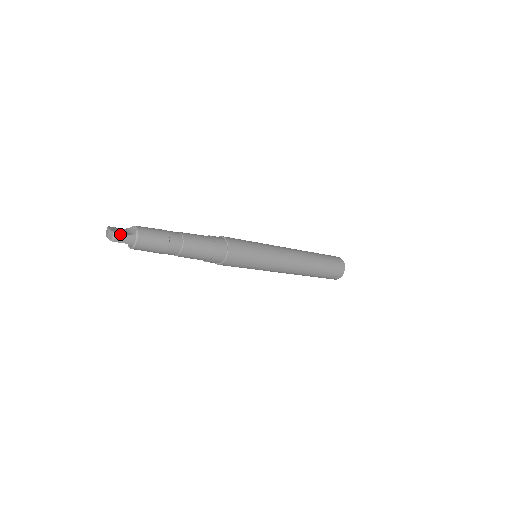
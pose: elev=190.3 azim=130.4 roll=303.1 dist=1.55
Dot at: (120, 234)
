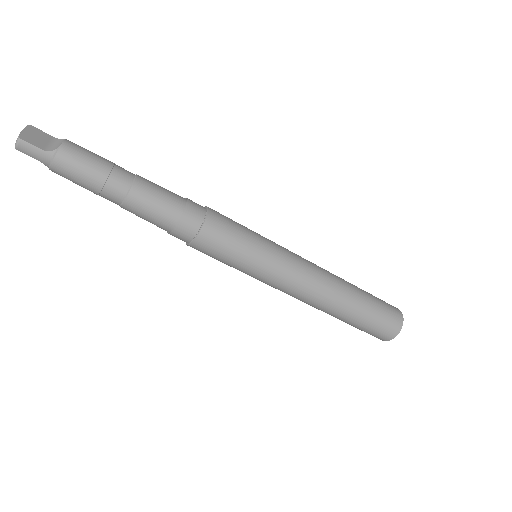
Dot at: (27, 143)
